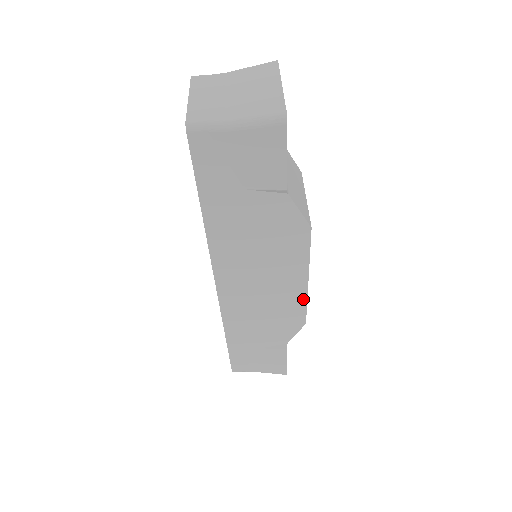
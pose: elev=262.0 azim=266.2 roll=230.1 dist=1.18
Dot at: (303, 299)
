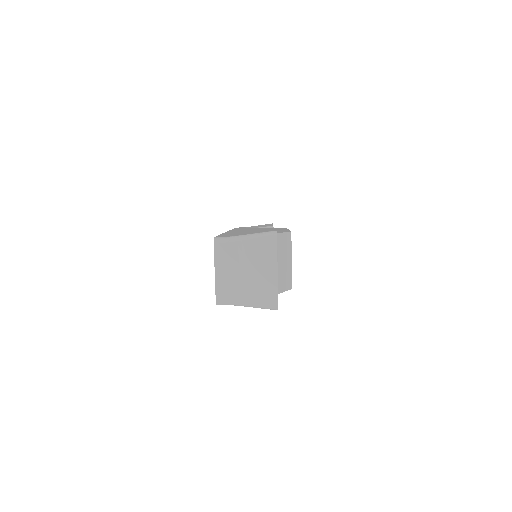
Dot at: occluded
